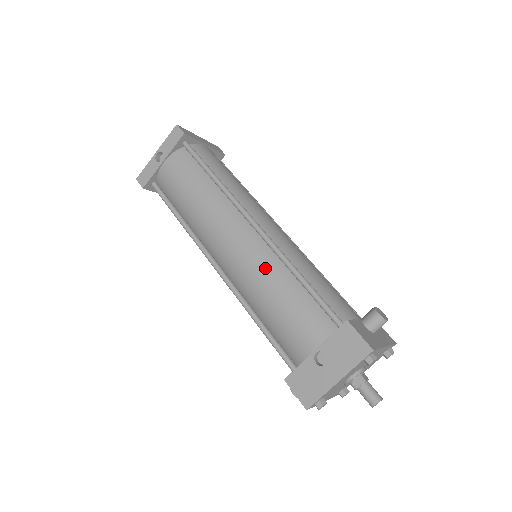
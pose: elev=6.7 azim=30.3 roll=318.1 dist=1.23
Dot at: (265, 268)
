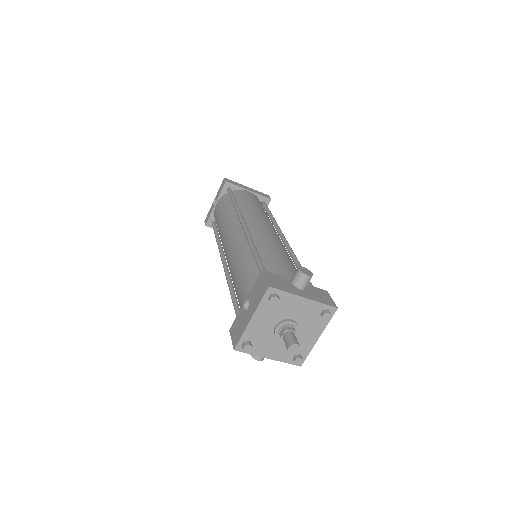
Dot at: (239, 252)
